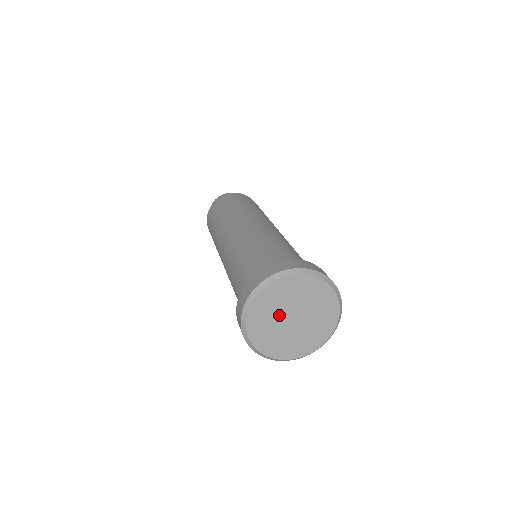
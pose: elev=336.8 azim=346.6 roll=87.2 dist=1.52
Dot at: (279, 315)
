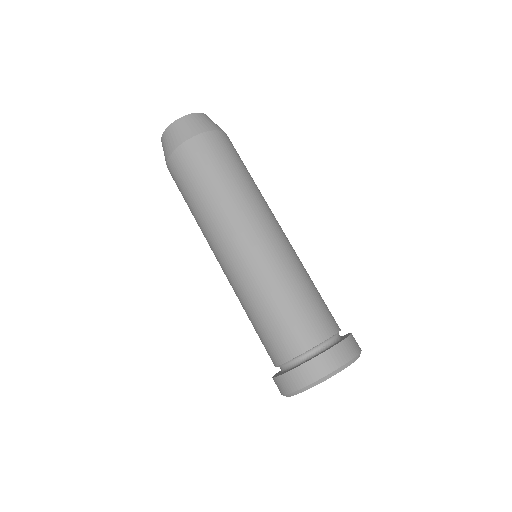
Dot at: occluded
